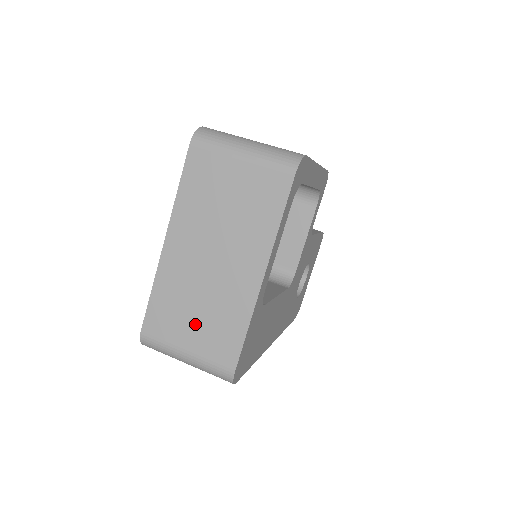
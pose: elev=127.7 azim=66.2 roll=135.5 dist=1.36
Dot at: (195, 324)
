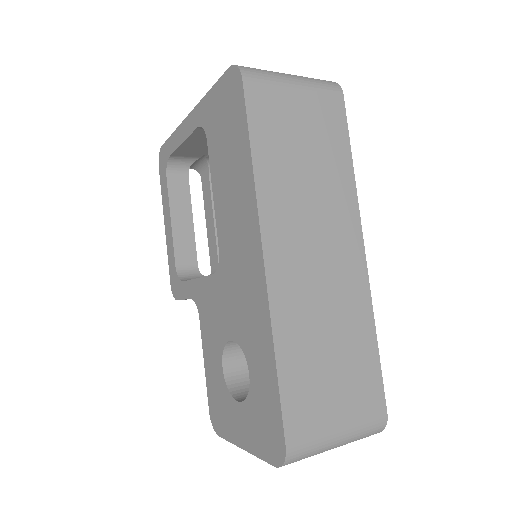
Dot at: occluded
